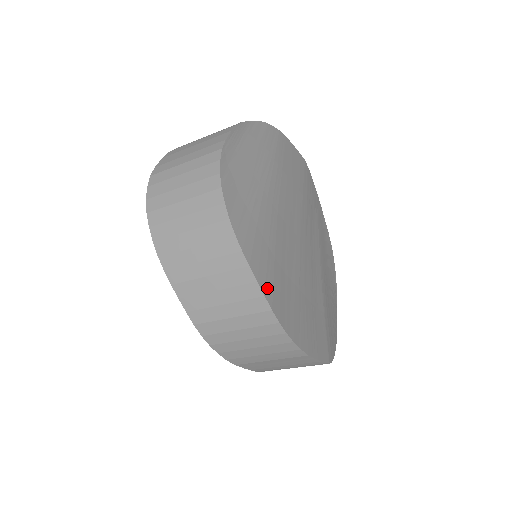
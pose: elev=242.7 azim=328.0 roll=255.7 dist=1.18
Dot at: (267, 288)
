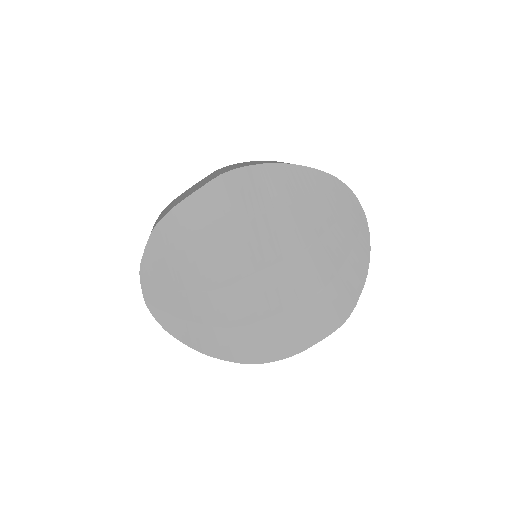
Dot at: (235, 356)
